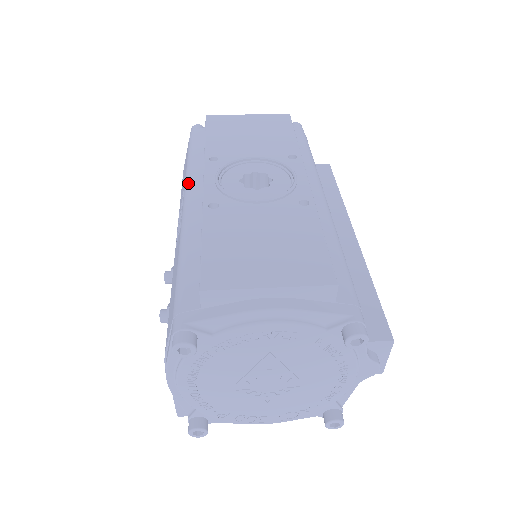
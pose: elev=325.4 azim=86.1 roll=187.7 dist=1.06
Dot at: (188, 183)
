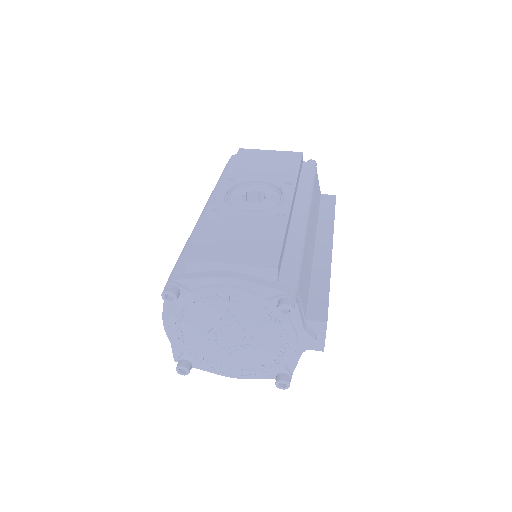
Dot at: (211, 195)
